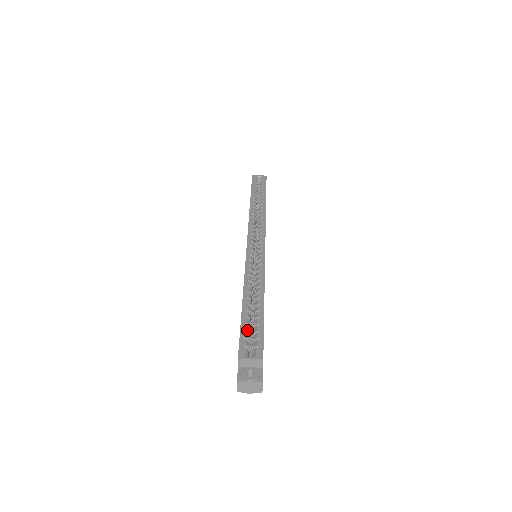
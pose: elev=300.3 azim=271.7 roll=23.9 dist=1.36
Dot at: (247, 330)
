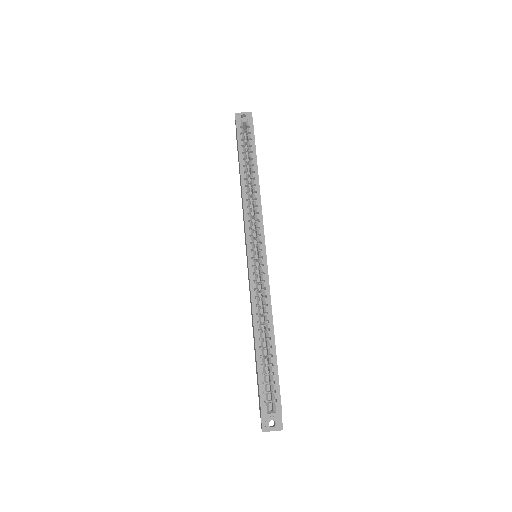
Dot at: (264, 381)
